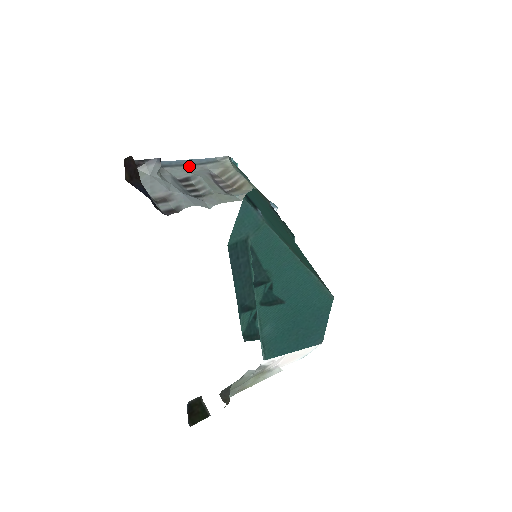
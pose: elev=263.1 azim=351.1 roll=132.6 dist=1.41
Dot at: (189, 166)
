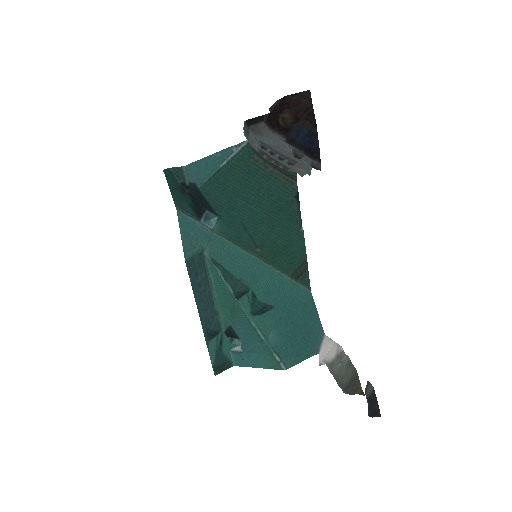
Dot at: (248, 137)
